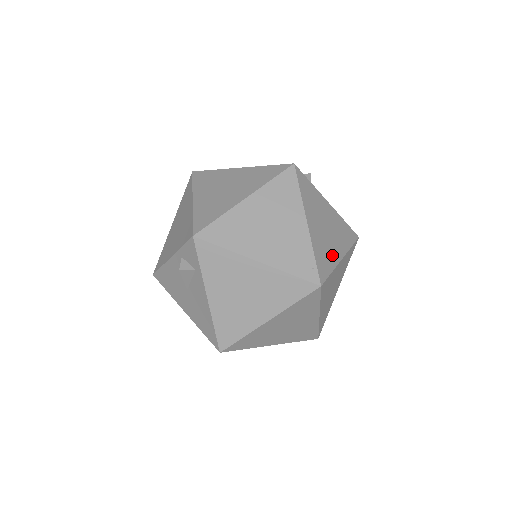
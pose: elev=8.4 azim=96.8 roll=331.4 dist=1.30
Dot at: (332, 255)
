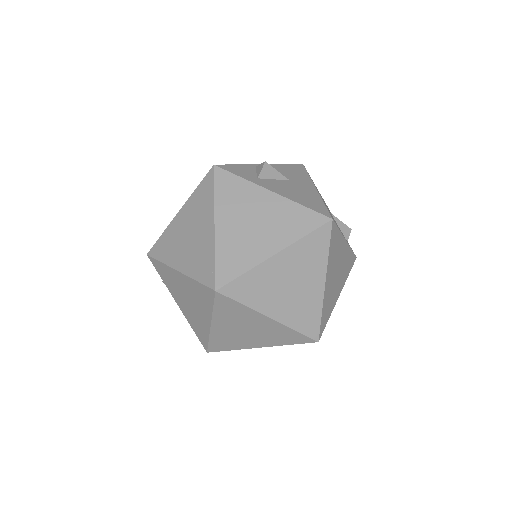
Dot at: (254, 253)
